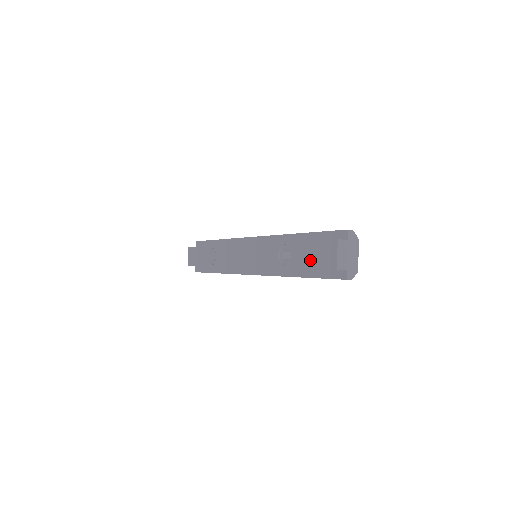
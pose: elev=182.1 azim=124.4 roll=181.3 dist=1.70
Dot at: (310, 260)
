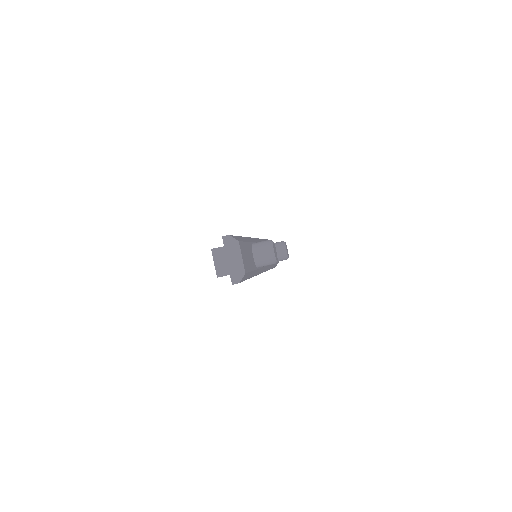
Dot at: occluded
